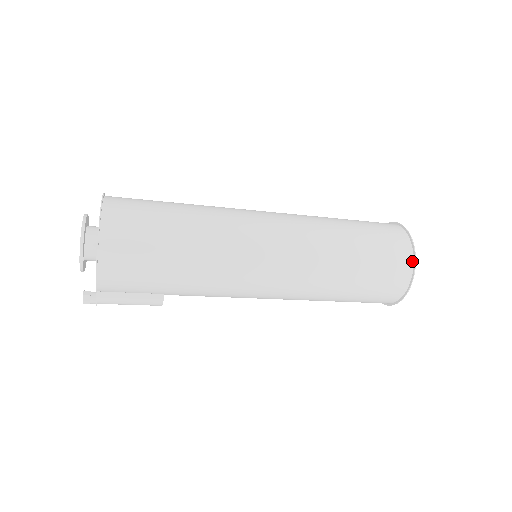
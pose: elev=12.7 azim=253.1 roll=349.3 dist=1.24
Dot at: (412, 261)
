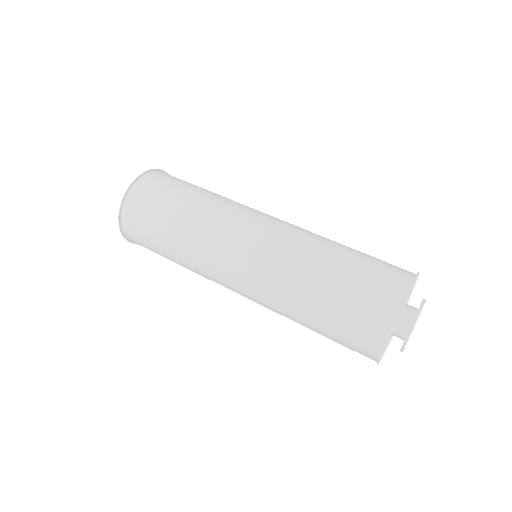
Dot at: (377, 357)
